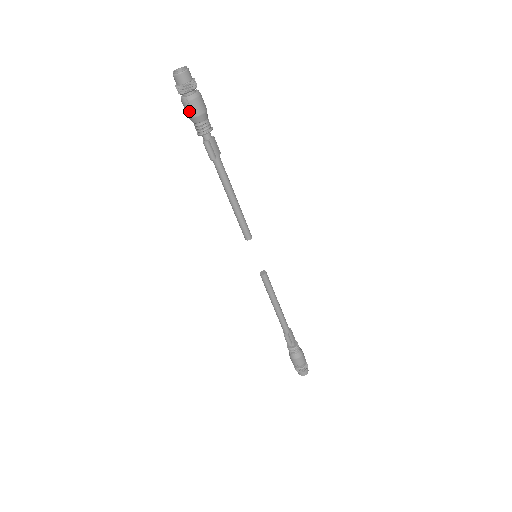
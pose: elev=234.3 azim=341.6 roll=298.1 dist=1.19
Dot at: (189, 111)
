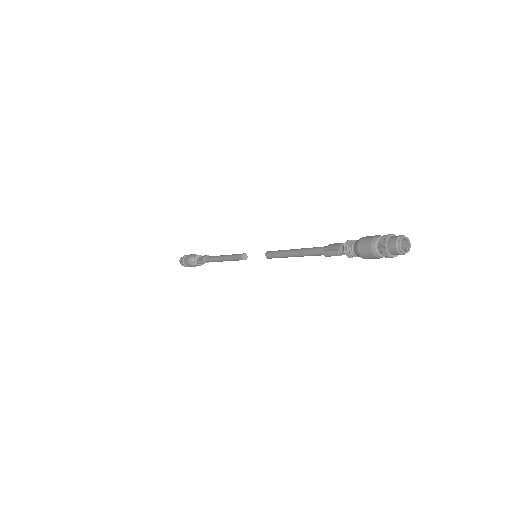
Dot at: (364, 251)
